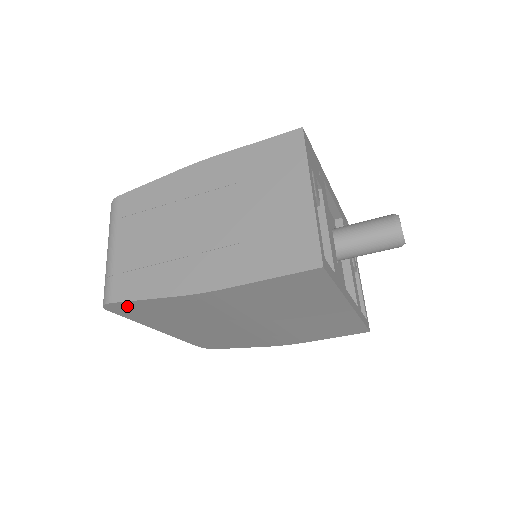
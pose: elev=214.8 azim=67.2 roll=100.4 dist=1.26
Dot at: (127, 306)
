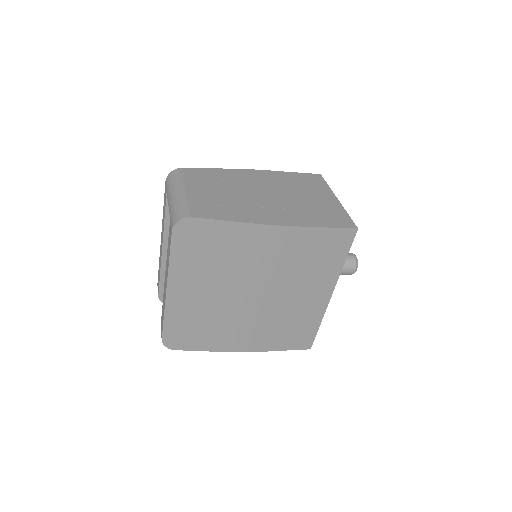
Dot at: (198, 228)
